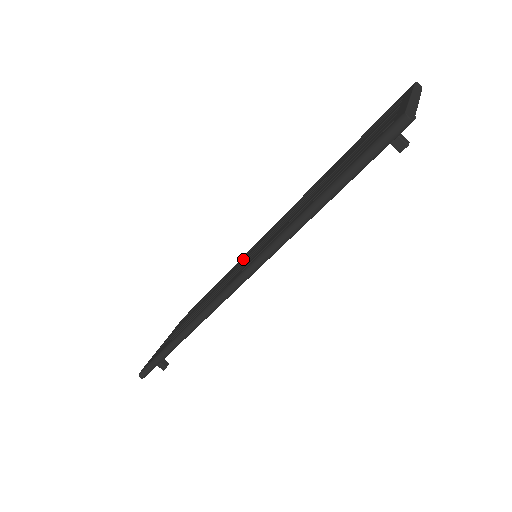
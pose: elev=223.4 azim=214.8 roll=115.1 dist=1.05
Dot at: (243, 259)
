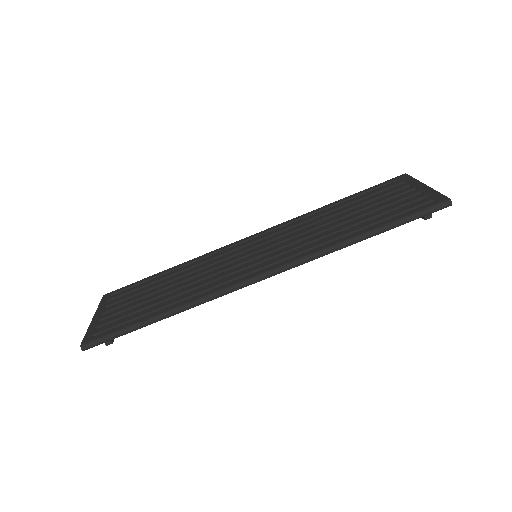
Dot at: (226, 254)
